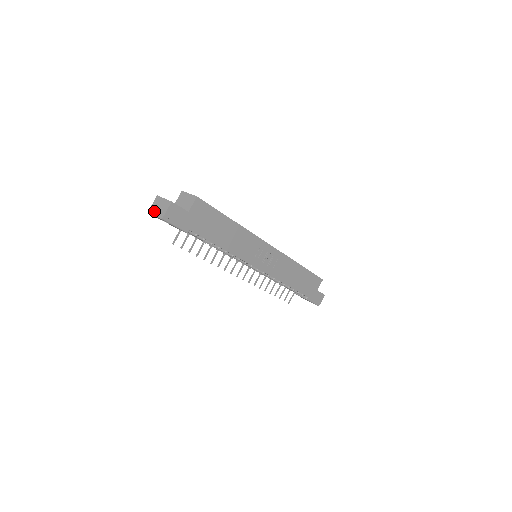
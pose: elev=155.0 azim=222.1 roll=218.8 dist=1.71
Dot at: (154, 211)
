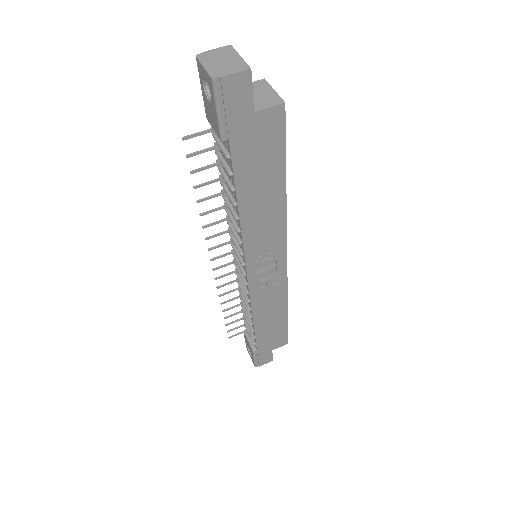
Dot at: (208, 59)
